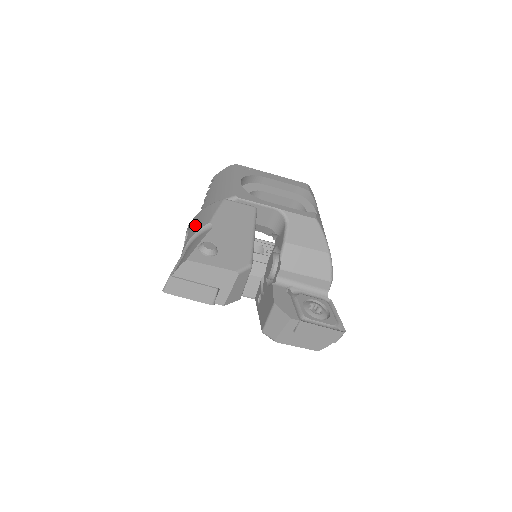
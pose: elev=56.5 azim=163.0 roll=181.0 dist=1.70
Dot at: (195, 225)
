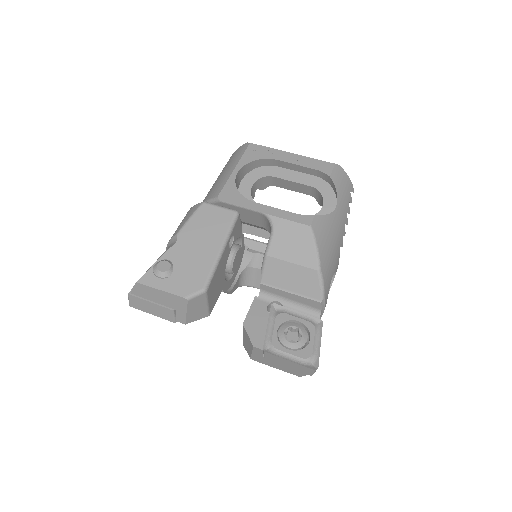
Dot at: occluded
